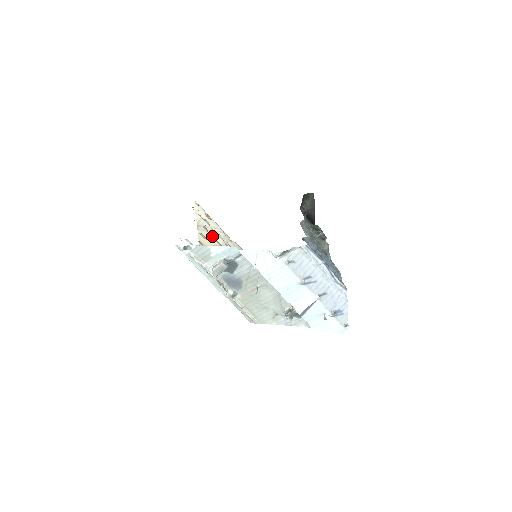
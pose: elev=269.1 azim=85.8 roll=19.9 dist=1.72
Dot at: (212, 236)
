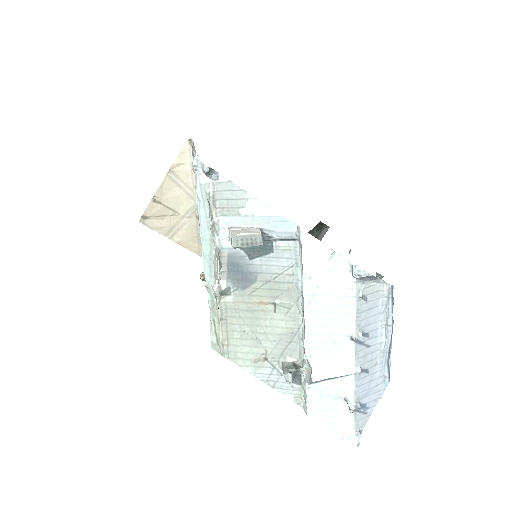
Dot at: (179, 195)
